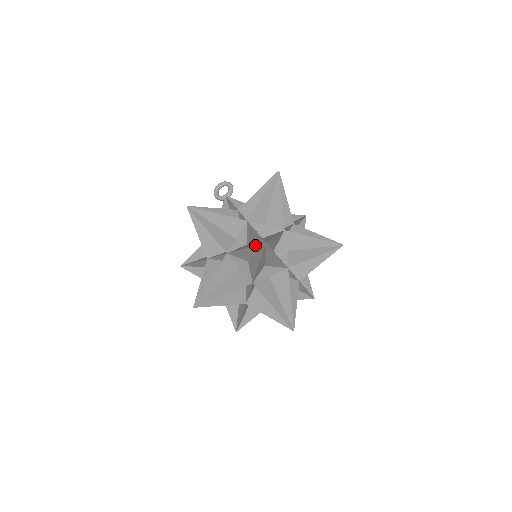
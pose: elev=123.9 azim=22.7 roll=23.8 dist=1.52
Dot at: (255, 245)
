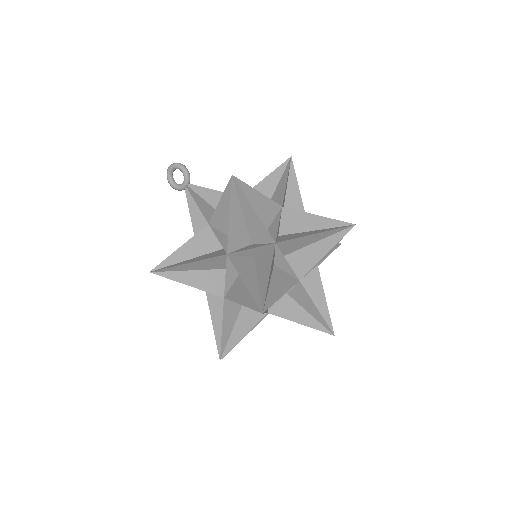
Dot at: (251, 308)
